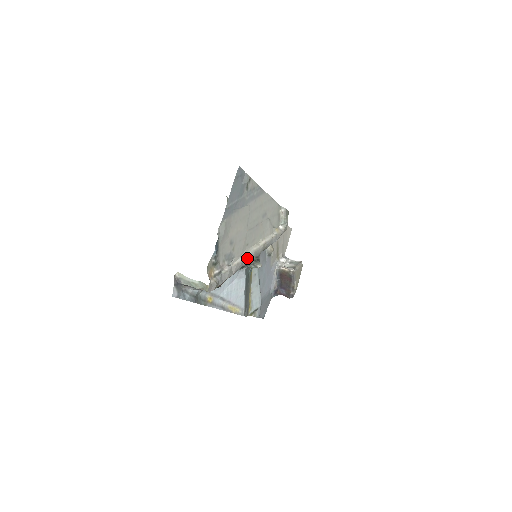
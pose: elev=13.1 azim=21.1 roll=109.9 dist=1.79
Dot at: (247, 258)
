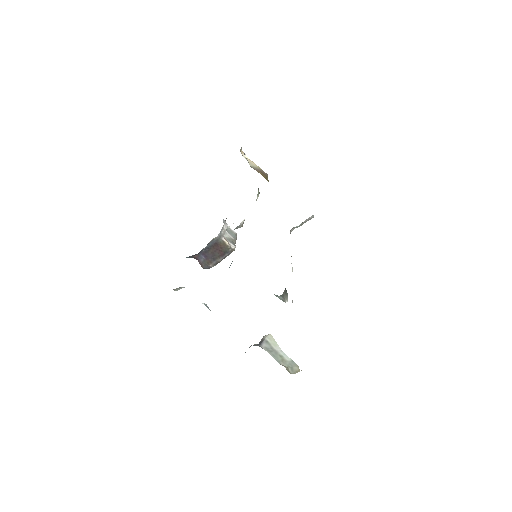
Dot at: occluded
